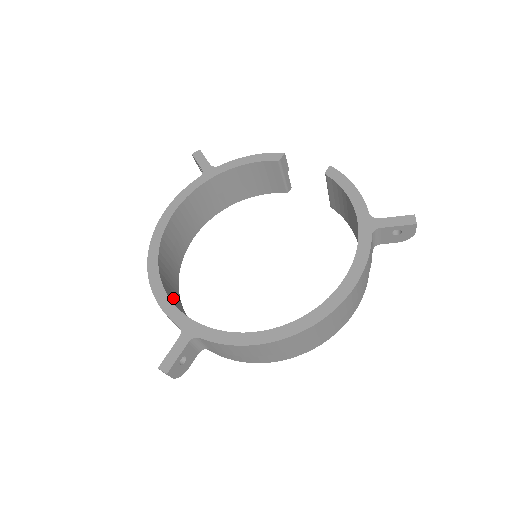
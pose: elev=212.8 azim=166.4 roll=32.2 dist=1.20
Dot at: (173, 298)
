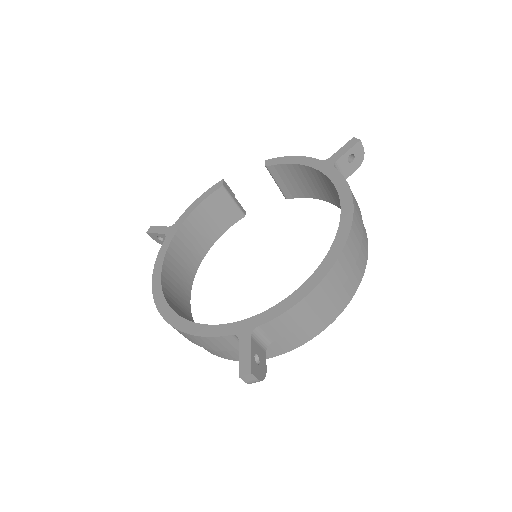
Dot at: occluded
